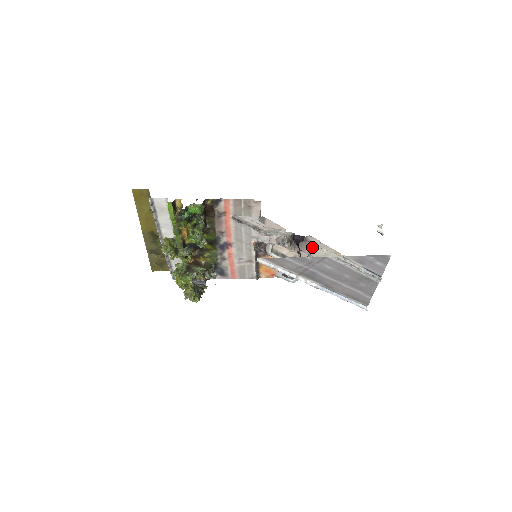
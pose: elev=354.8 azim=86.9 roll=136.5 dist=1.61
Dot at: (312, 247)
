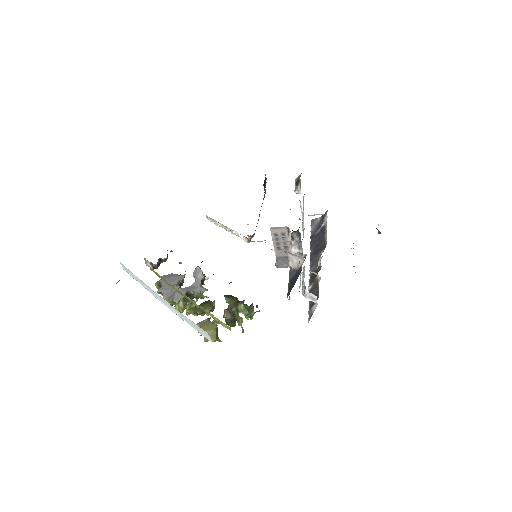
Dot at: occluded
